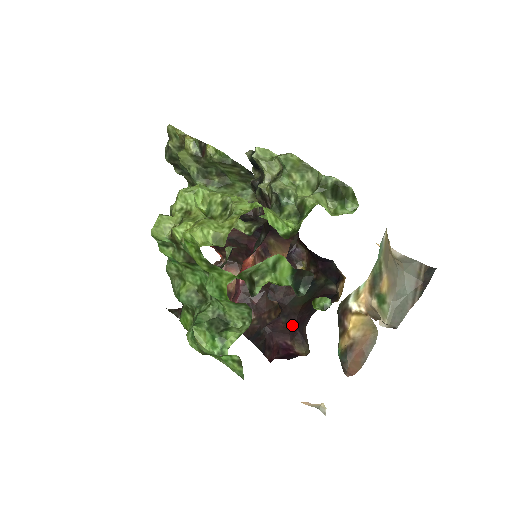
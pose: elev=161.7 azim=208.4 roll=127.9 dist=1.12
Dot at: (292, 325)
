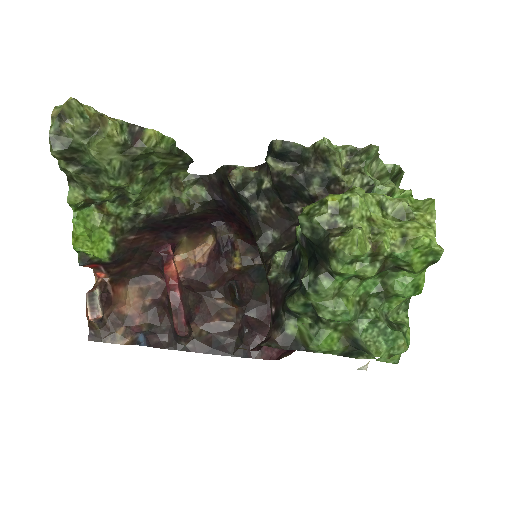
Dot at: (265, 316)
